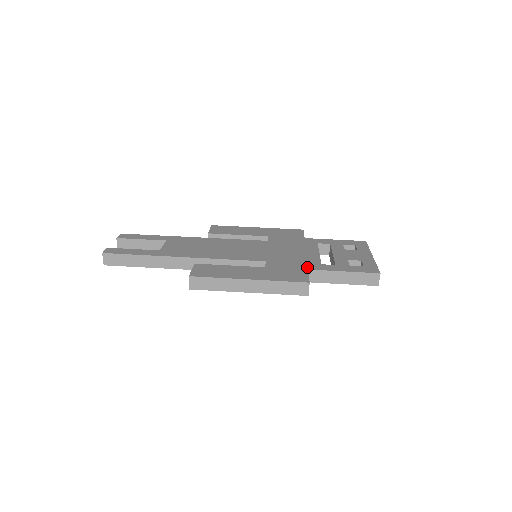
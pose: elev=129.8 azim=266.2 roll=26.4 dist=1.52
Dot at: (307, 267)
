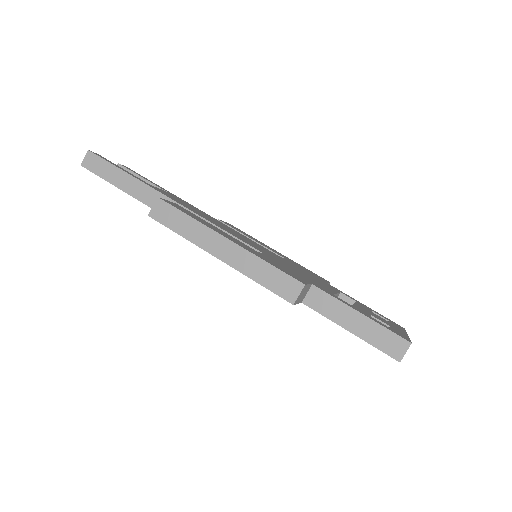
Dot at: (312, 283)
